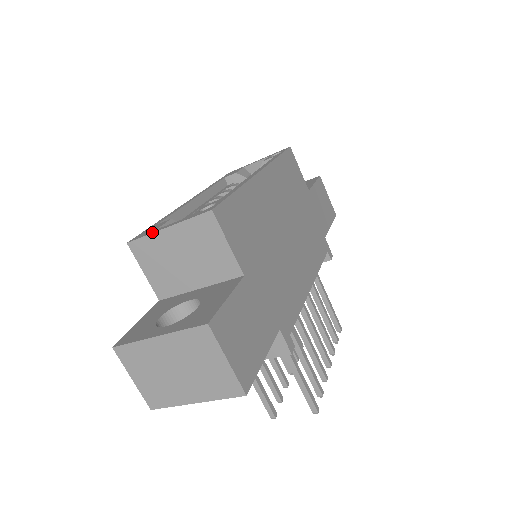
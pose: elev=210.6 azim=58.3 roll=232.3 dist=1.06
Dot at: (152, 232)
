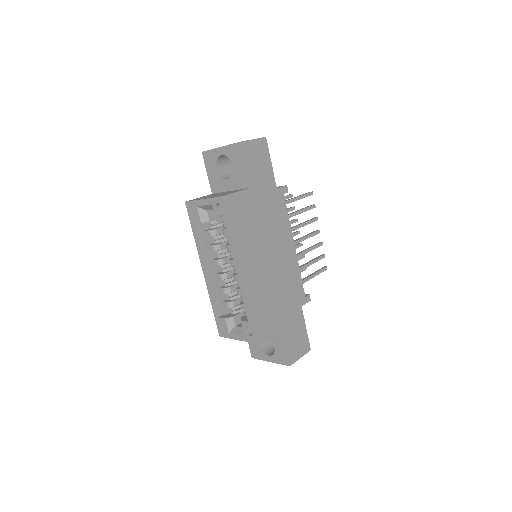
Dot at: (230, 338)
